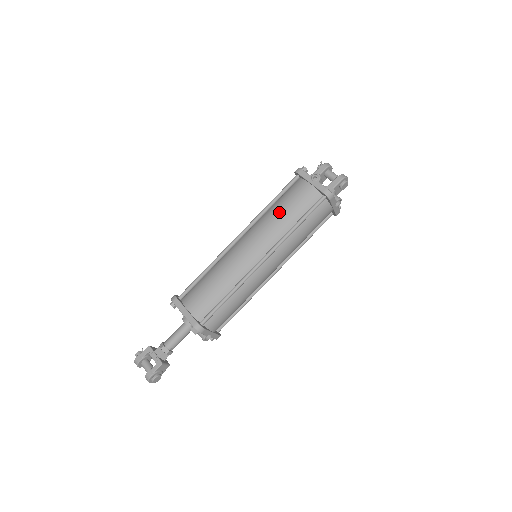
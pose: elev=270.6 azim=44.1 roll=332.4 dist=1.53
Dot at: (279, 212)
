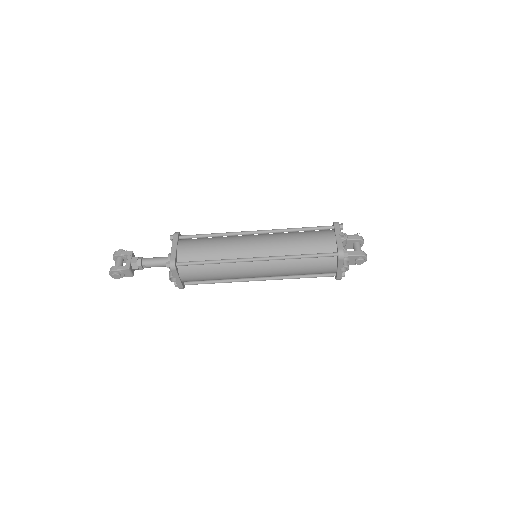
Dot at: (297, 238)
